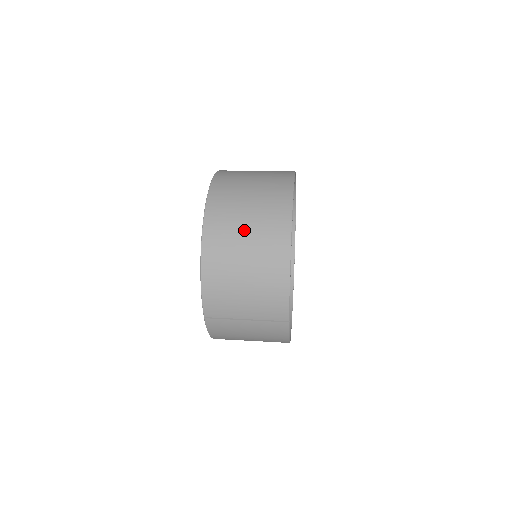
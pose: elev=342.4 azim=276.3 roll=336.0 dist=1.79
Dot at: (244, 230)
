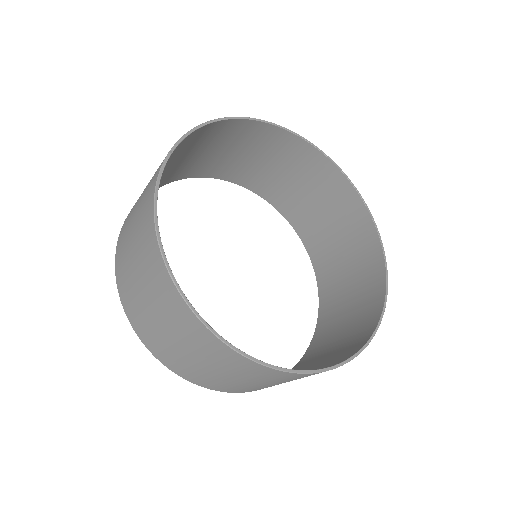
Dot at: (232, 151)
